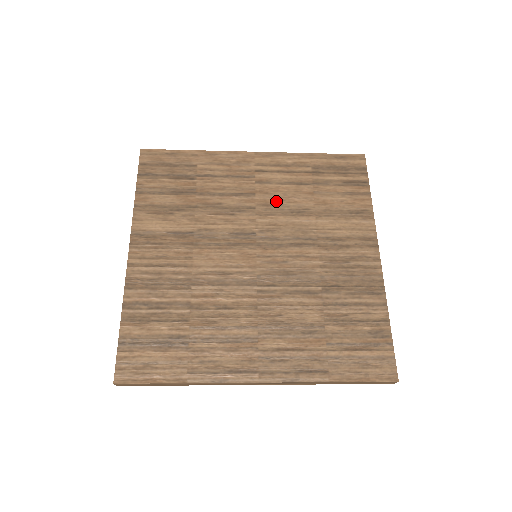
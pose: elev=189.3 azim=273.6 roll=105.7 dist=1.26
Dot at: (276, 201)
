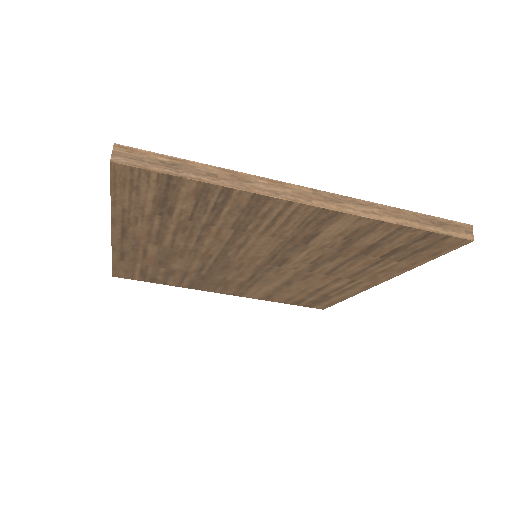
Dot at: occluded
